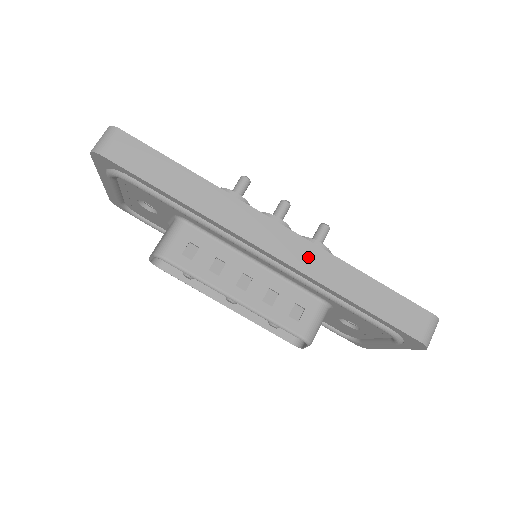
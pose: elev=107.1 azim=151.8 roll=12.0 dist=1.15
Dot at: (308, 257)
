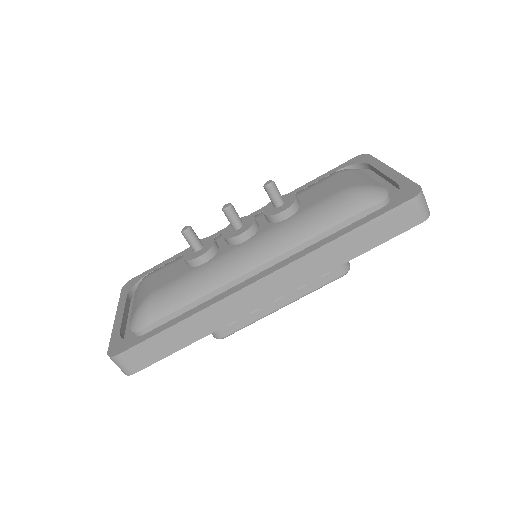
Dot at: (300, 272)
